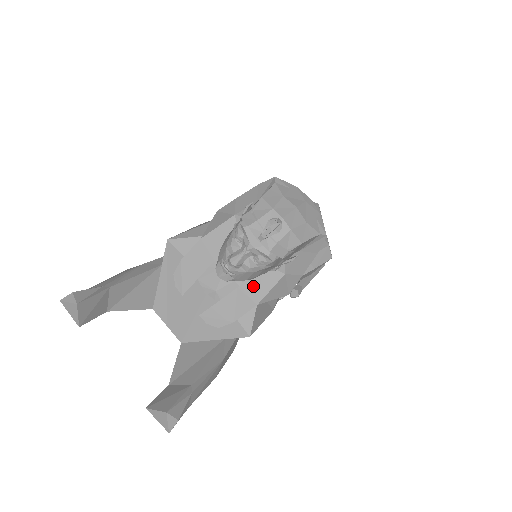
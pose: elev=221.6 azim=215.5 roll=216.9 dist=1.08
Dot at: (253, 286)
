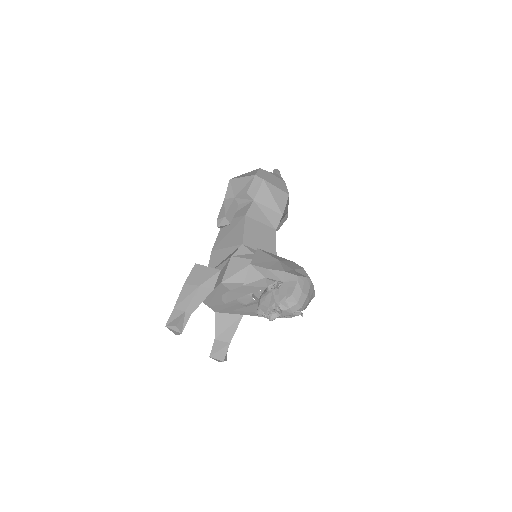
Dot at: occluded
